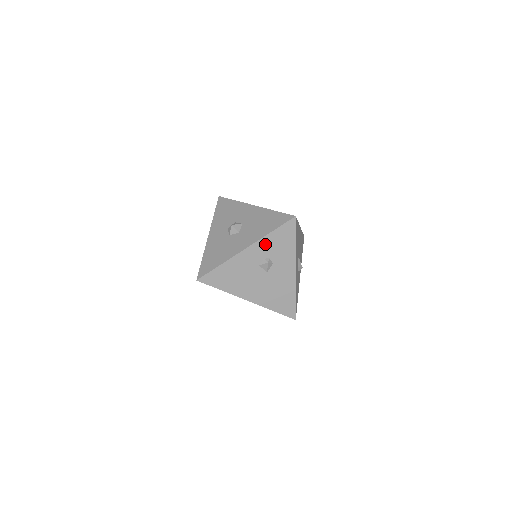
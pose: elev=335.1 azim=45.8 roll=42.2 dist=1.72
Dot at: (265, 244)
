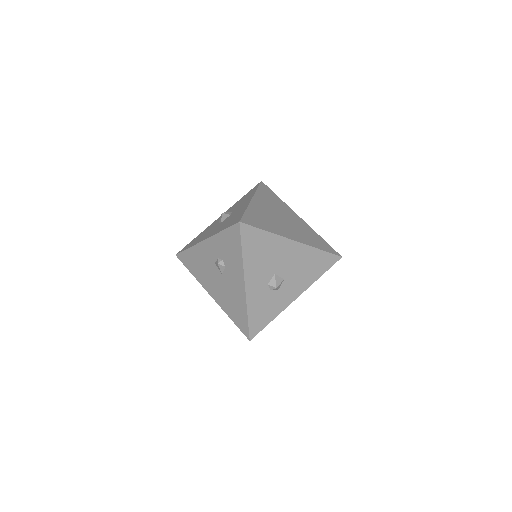
Dot at: (218, 242)
